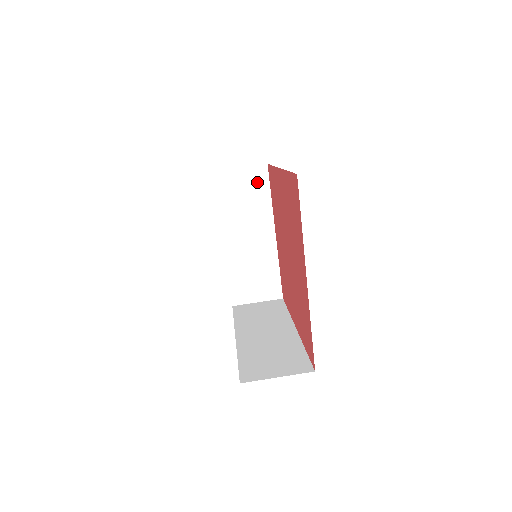
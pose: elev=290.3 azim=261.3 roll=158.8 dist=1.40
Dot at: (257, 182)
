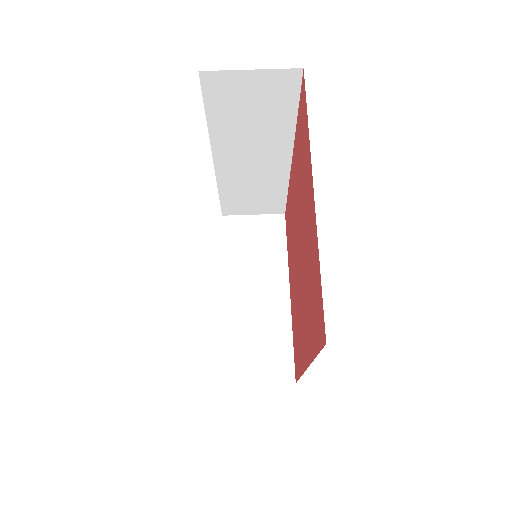
Dot at: (272, 231)
